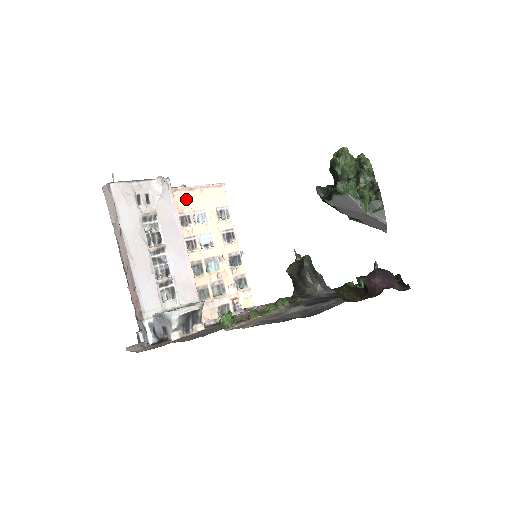
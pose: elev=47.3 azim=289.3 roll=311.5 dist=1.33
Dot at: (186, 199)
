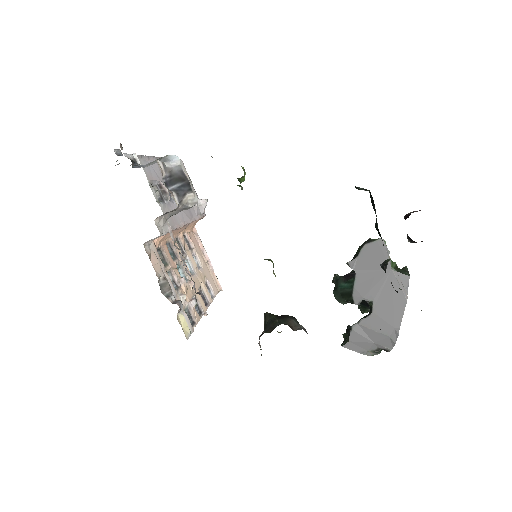
Dot at: (197, 245)
